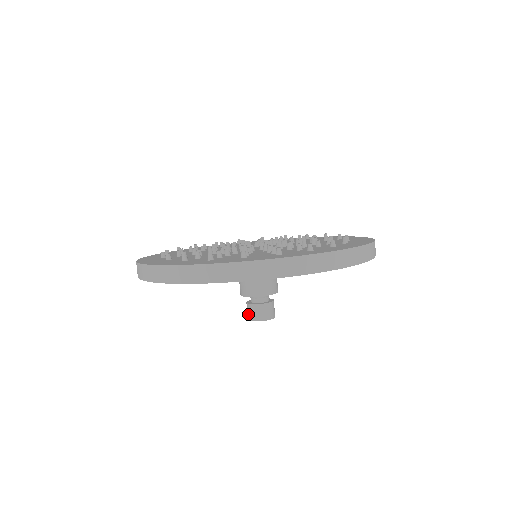
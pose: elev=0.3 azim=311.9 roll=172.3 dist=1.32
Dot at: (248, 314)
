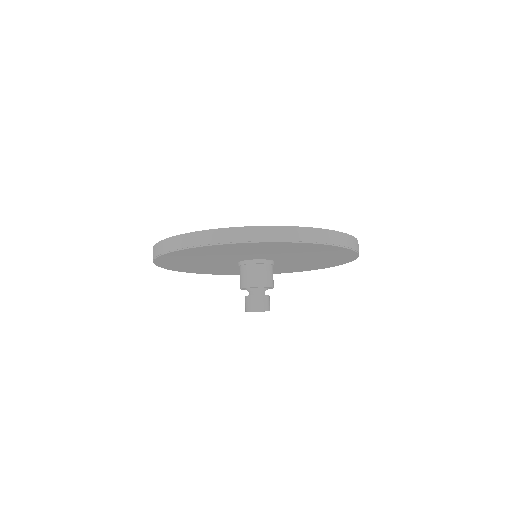
Dot at: occluded
